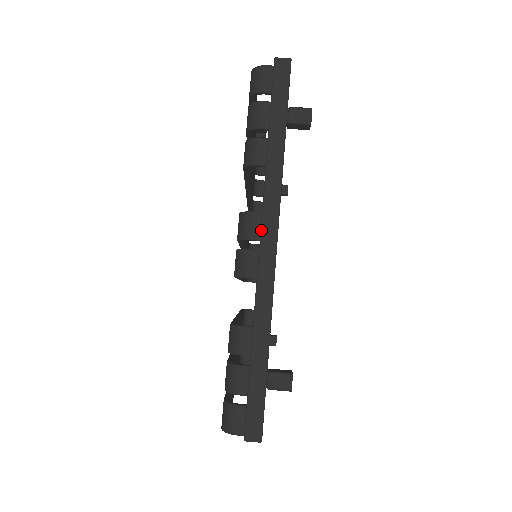
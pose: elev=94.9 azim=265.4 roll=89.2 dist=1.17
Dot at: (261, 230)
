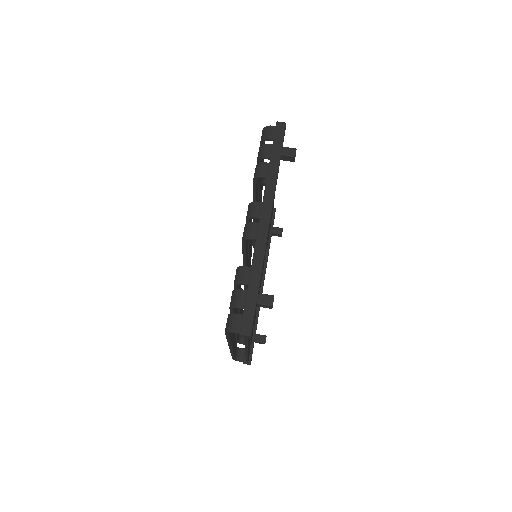
Dot at: (261, 211)
